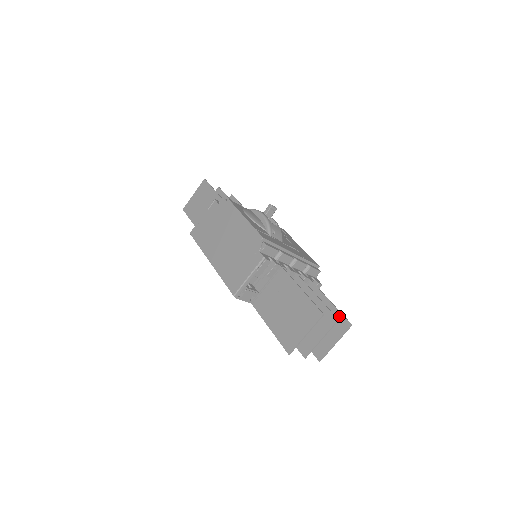
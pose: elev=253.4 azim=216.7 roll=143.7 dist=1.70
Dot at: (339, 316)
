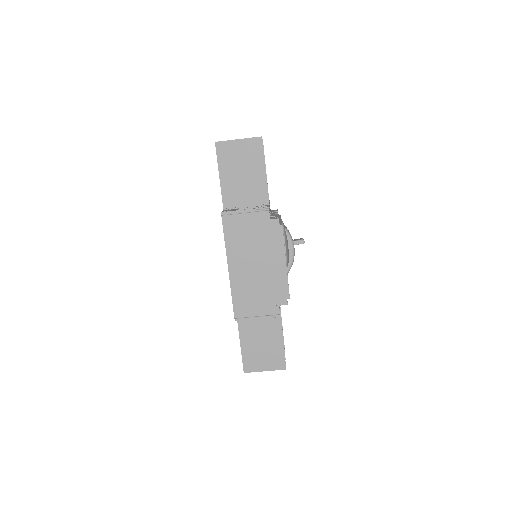
Dot at: occluded
